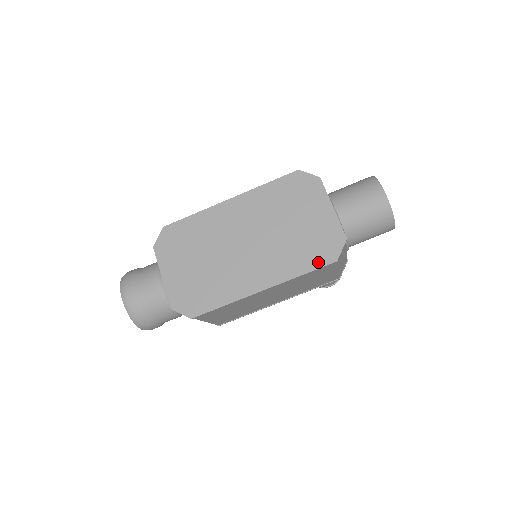
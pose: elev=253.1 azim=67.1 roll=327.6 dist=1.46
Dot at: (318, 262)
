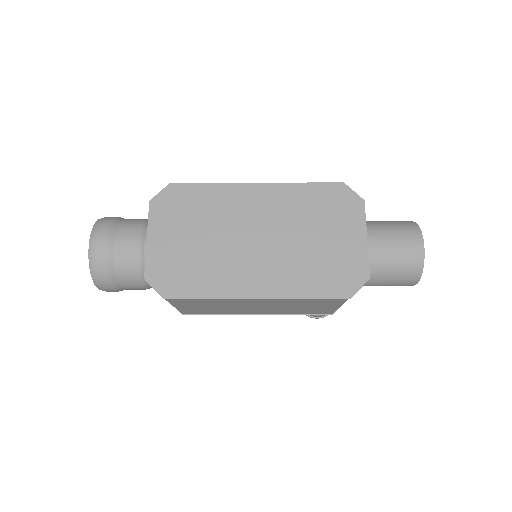
Dot at: (330, 291)
